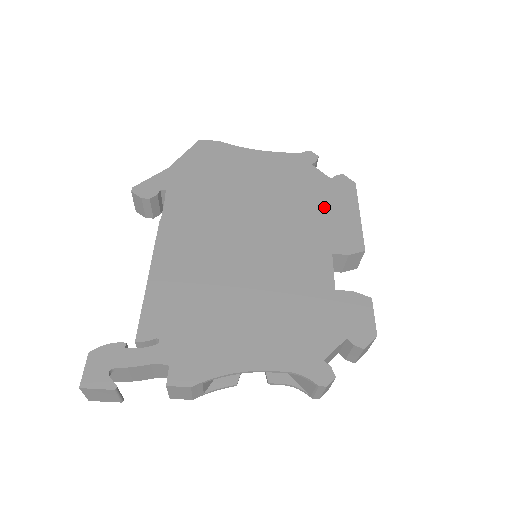
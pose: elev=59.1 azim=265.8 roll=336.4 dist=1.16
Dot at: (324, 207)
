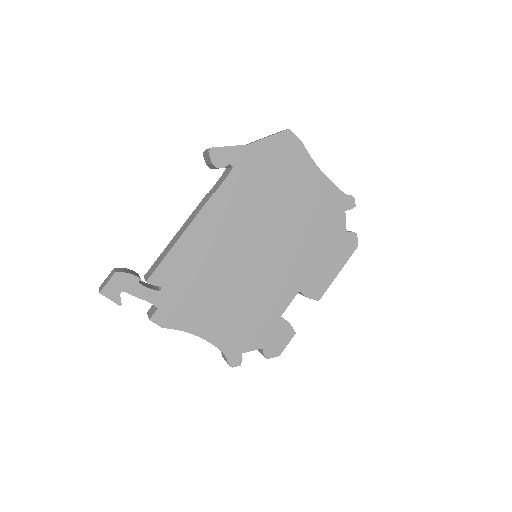
Dot at: (323, 253)
